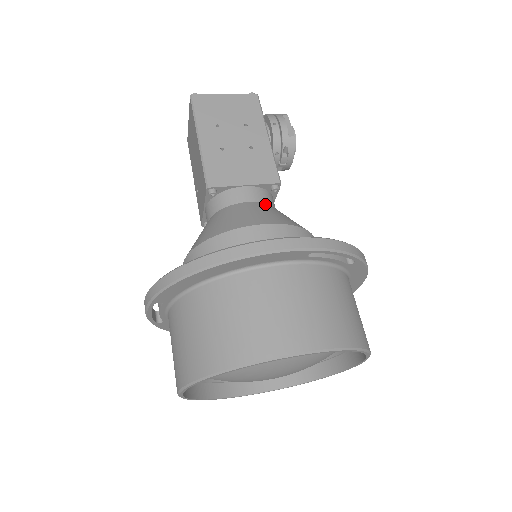
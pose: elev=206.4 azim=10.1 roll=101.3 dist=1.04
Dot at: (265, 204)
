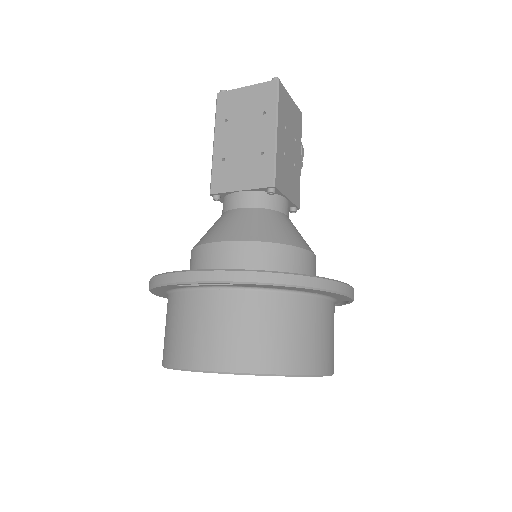
Dot at: occluded
